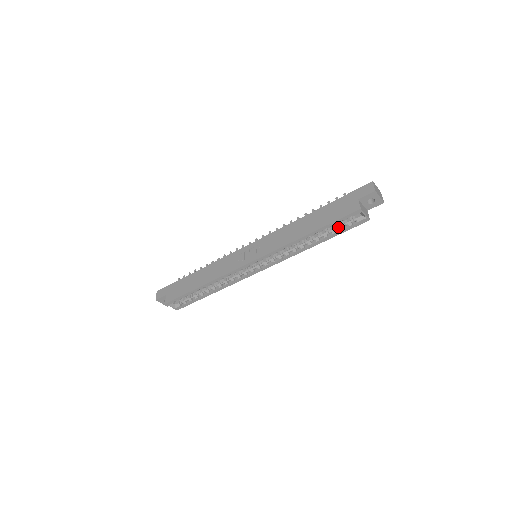
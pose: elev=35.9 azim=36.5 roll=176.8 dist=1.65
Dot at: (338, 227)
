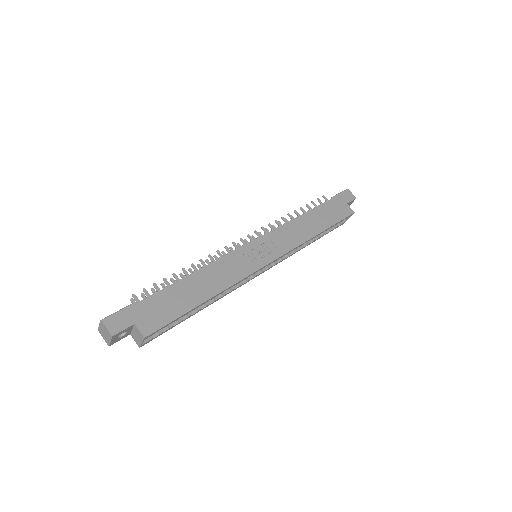
Dot at: occluded
